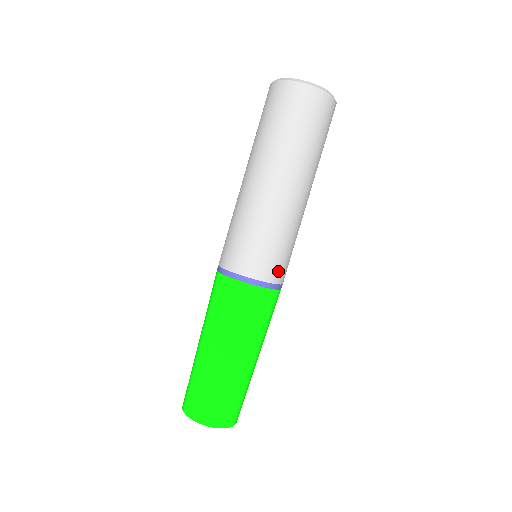
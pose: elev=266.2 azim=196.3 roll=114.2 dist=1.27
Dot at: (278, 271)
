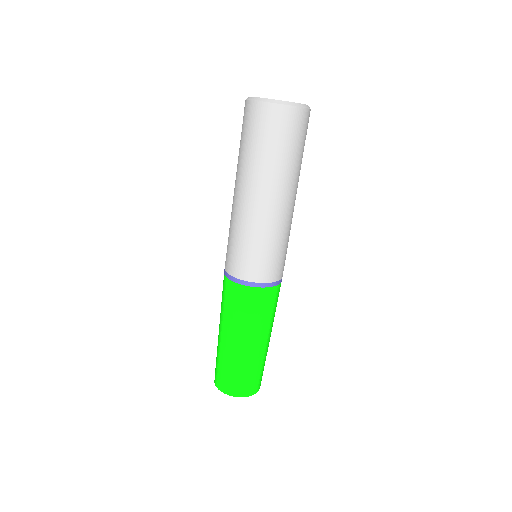
Dot at: occluded
